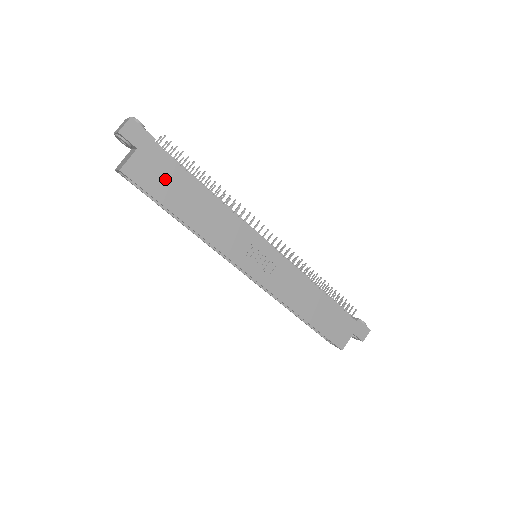
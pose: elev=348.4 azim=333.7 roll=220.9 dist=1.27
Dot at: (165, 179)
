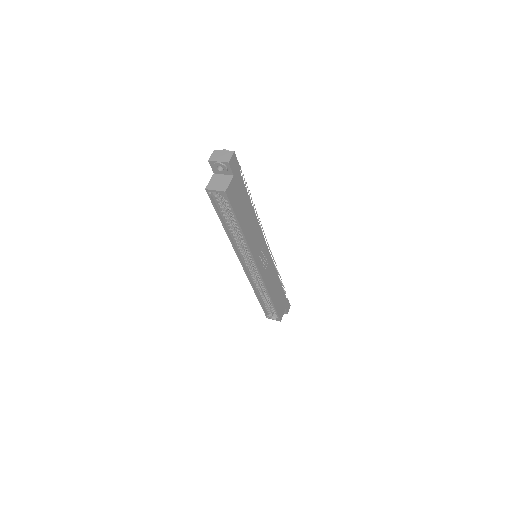
Dot at: (240, 199)
